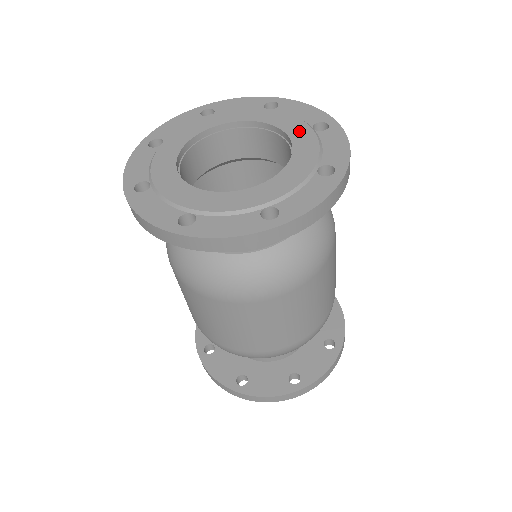
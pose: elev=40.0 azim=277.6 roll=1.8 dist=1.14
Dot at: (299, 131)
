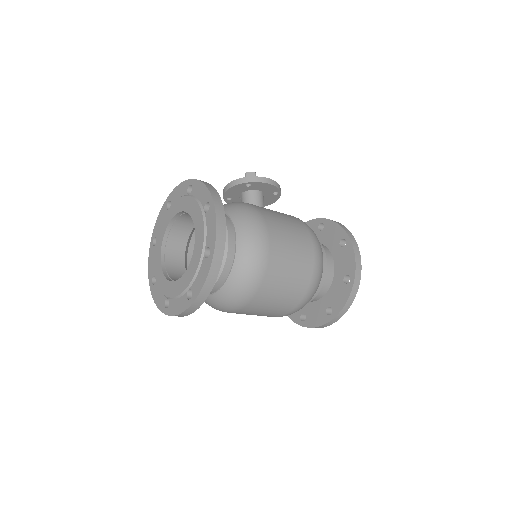
Dot at: (197, 217)
